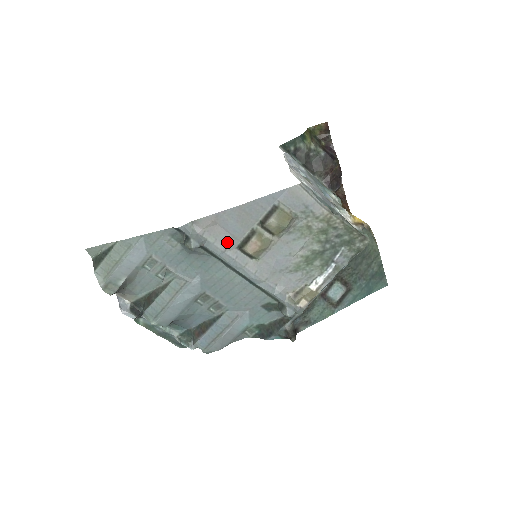
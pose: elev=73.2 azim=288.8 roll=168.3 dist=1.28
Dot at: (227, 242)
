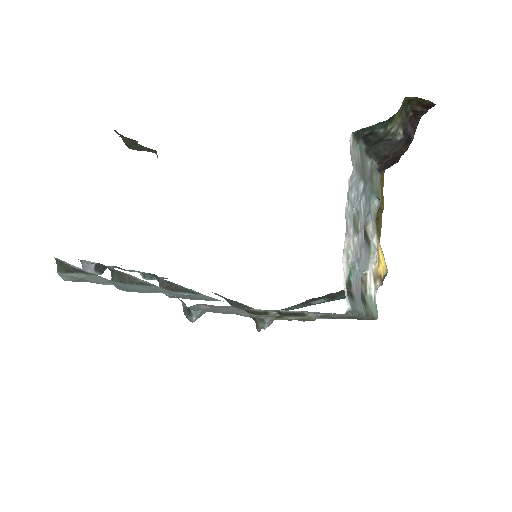
Dot at: (233, 310)
